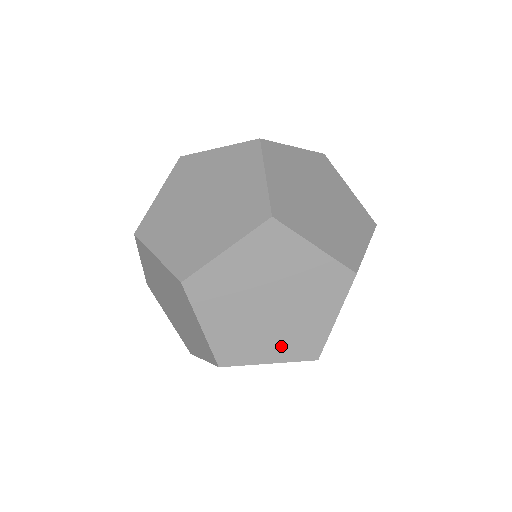
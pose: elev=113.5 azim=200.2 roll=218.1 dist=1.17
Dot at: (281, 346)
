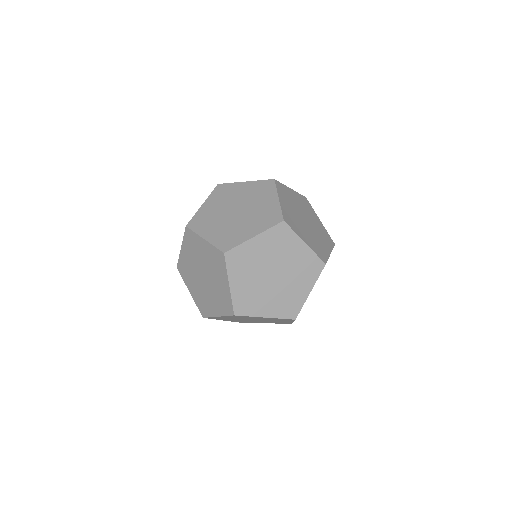
Dot at: (268, 322)
